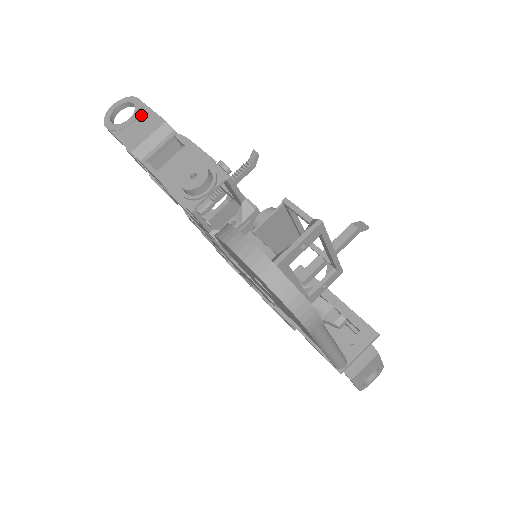
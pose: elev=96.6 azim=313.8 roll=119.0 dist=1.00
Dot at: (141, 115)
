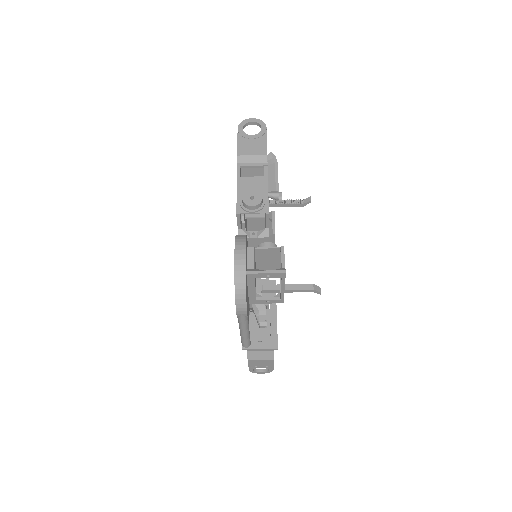
Dot at: (259, 139)
